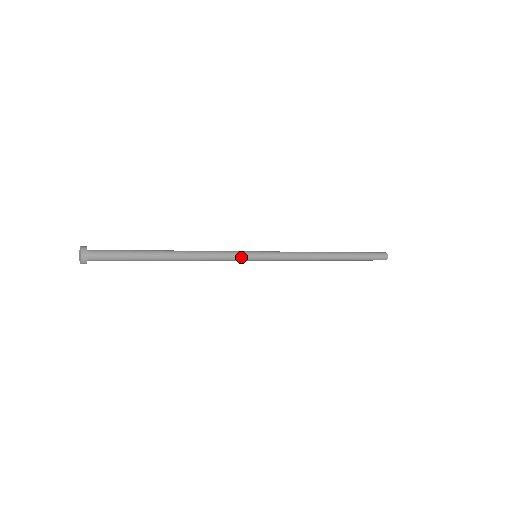
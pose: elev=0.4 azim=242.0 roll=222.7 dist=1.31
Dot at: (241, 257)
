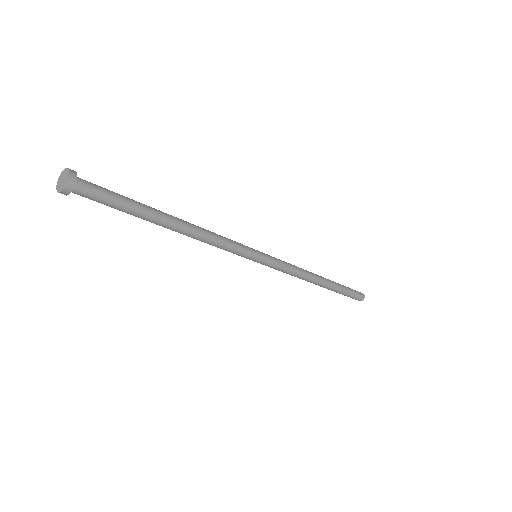
Dot at: (244, 249)
